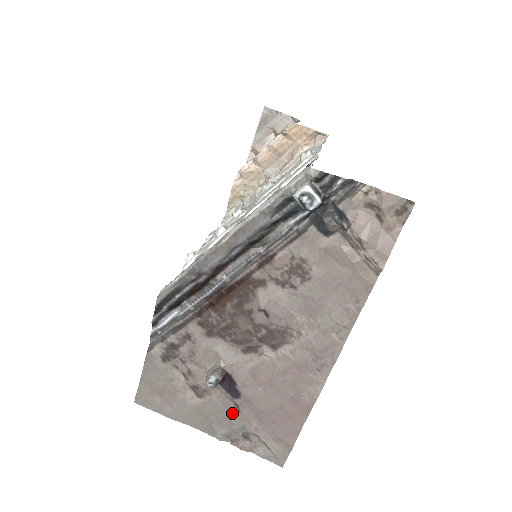
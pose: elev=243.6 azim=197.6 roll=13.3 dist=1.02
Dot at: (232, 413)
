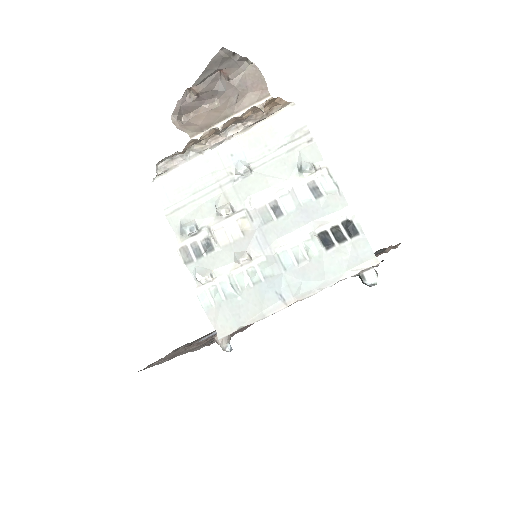
Dot at: (214, 339)
